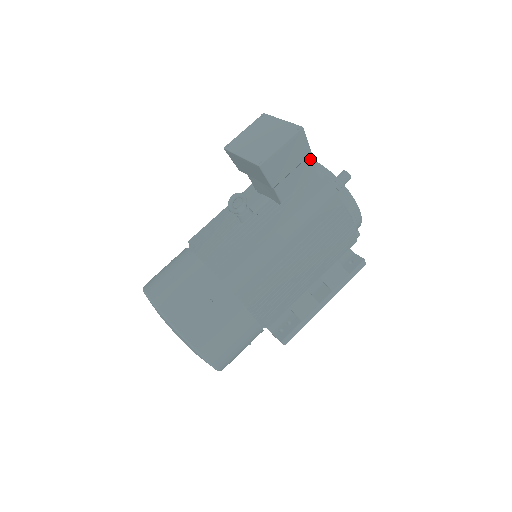
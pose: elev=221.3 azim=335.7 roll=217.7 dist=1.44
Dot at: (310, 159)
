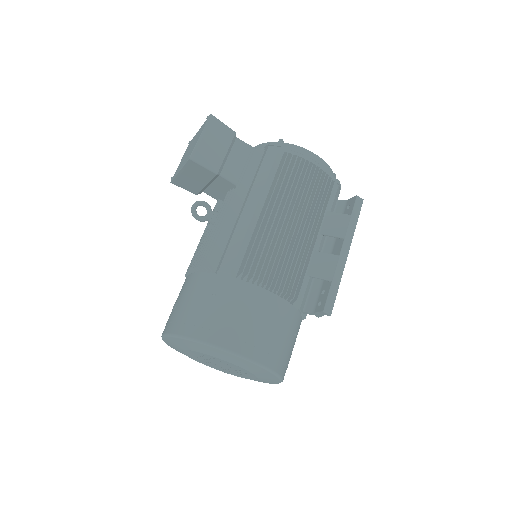
Dot at: occluded
